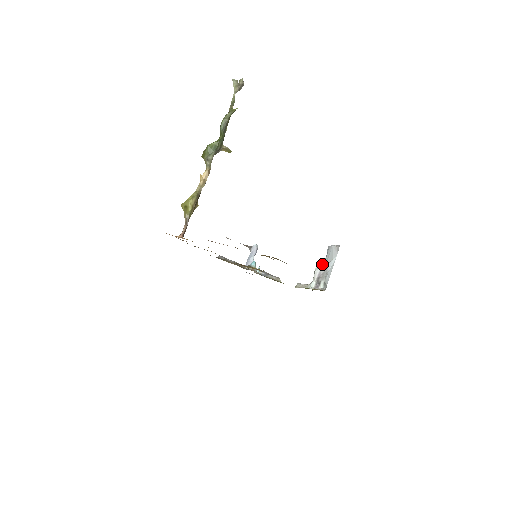
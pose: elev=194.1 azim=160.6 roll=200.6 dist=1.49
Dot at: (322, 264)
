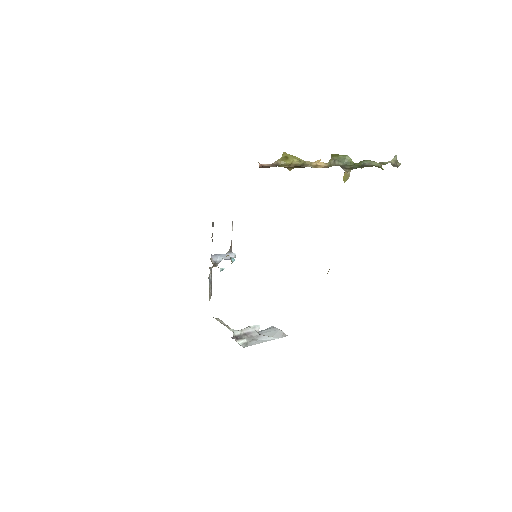
Dot at: occluded
